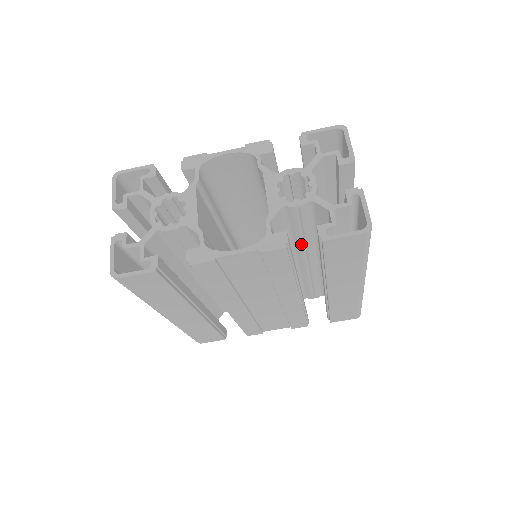
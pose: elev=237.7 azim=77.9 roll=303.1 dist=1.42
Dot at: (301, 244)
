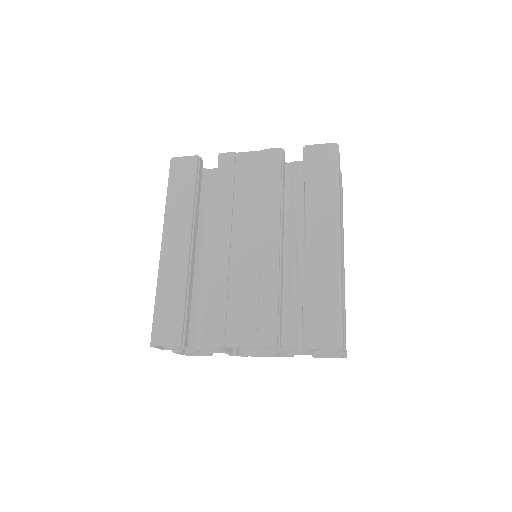
Dot at: occluded
